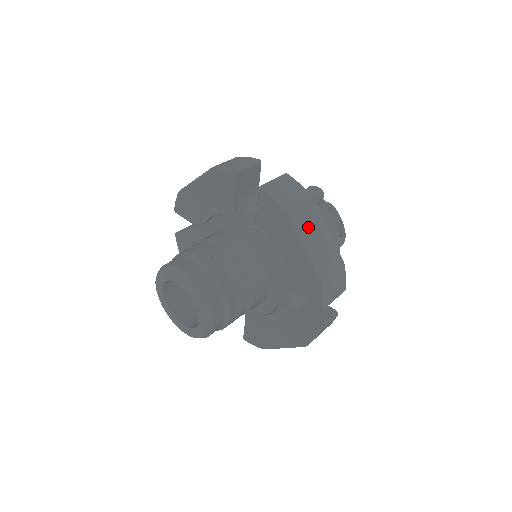
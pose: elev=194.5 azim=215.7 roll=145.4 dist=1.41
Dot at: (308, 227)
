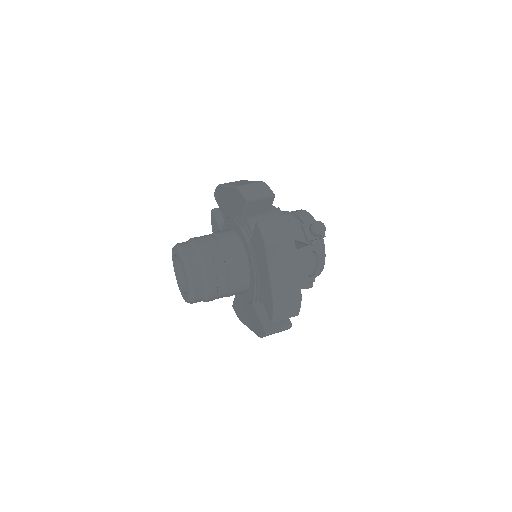
Dot at: (280, 264)
